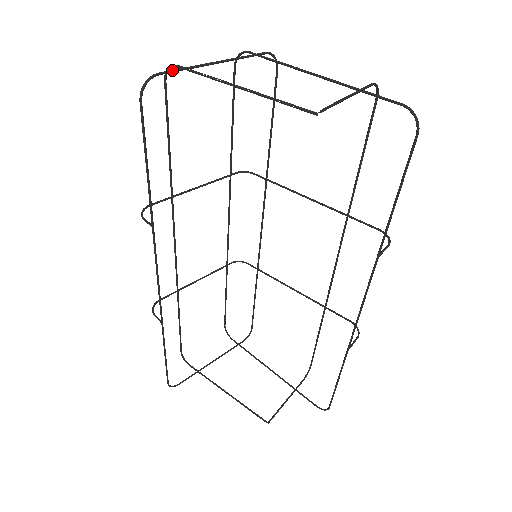
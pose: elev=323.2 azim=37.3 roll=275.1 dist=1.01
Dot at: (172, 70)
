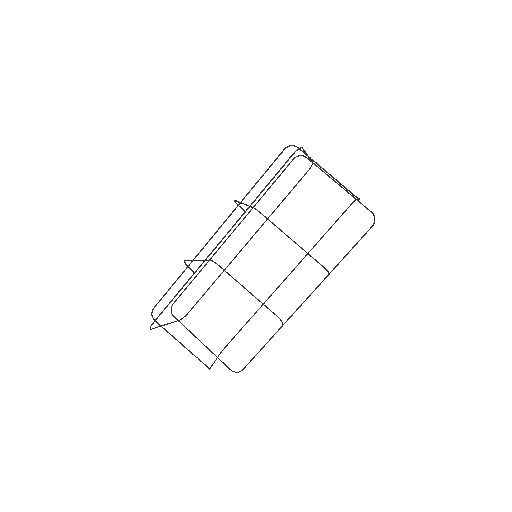
Dot at: occluded
